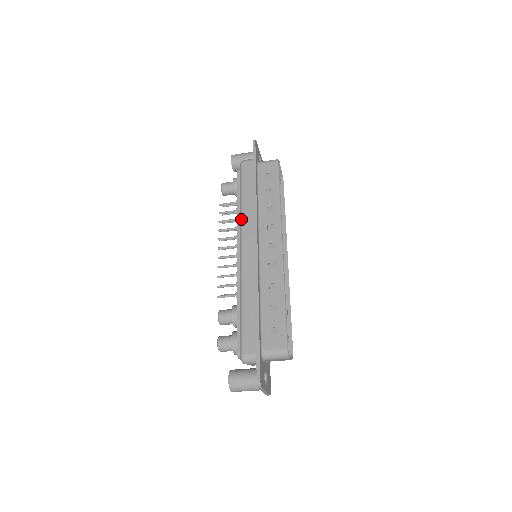
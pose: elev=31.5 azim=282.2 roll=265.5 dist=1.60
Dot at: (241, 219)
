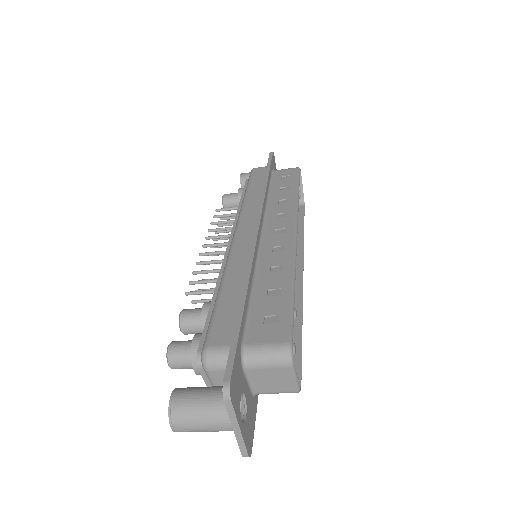
Dot at: (241, 208)
